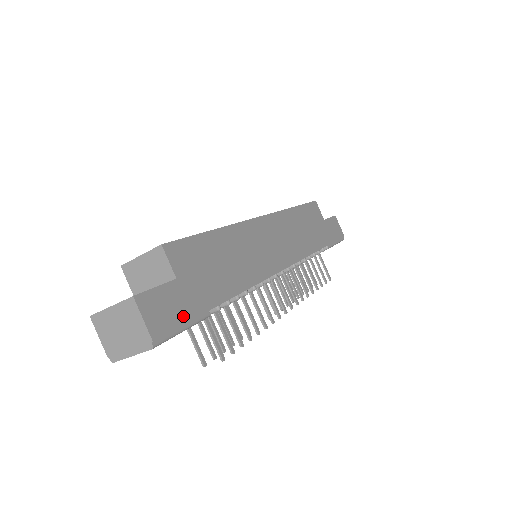
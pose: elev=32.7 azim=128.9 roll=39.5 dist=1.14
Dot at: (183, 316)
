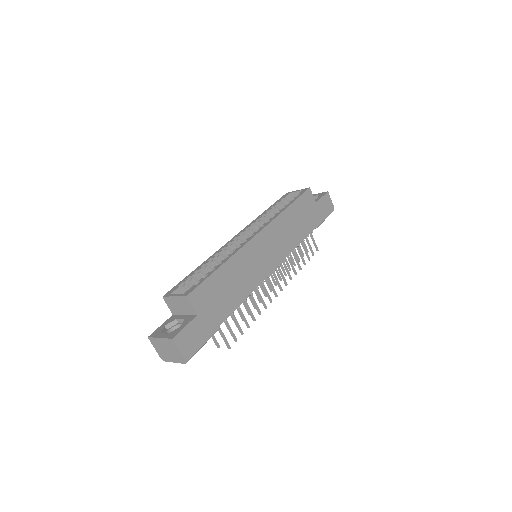
Dot at: (202, 338)
